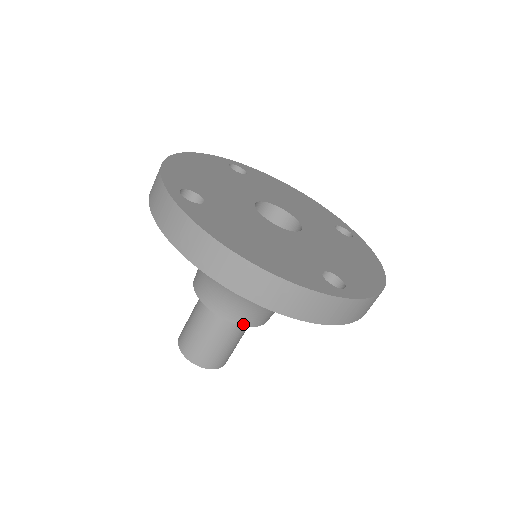
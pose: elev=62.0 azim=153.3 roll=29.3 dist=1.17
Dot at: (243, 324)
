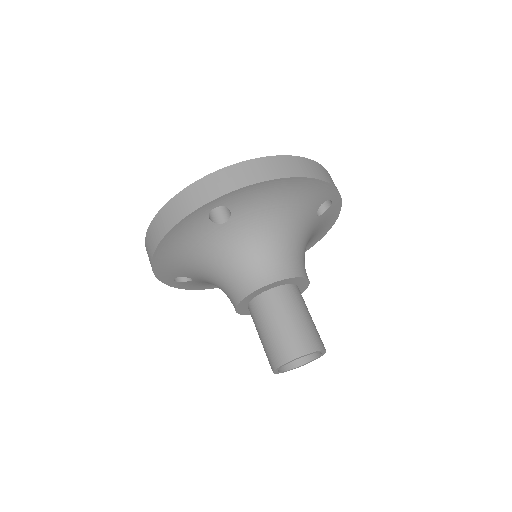
Dot at: (252, 291)
